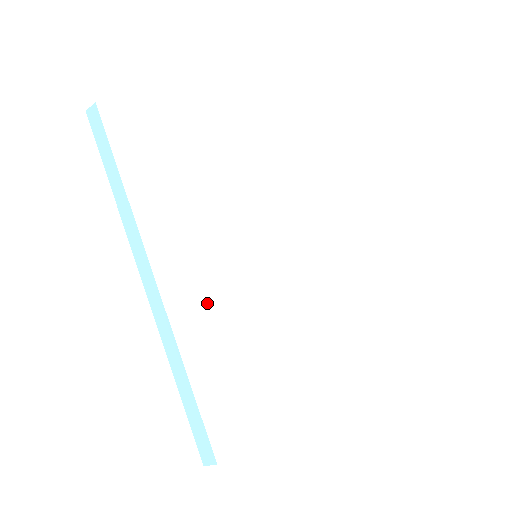
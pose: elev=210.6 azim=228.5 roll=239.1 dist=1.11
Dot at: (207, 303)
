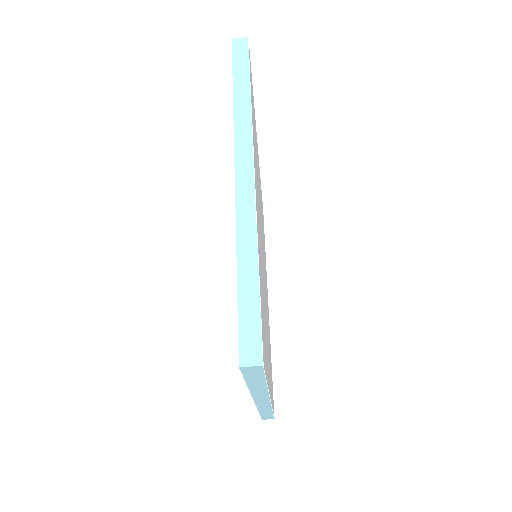
Dot at: (259, 236)
